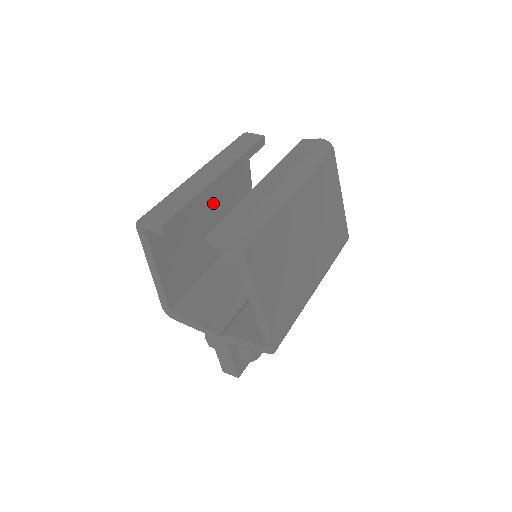
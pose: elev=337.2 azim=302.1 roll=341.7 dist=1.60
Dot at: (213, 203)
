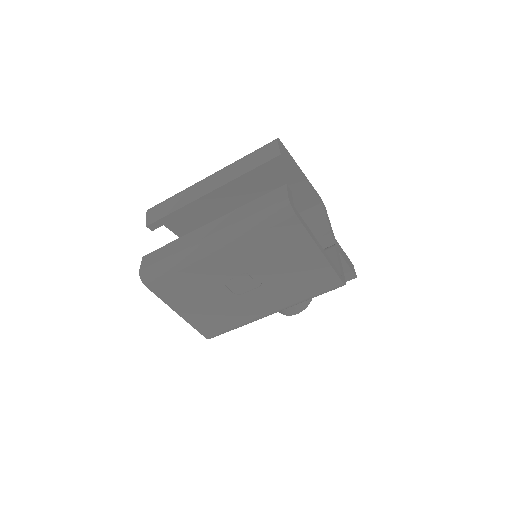
Dot at: (238, 197)
